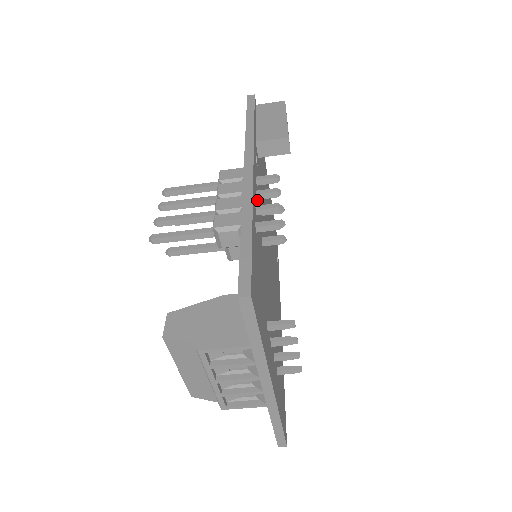
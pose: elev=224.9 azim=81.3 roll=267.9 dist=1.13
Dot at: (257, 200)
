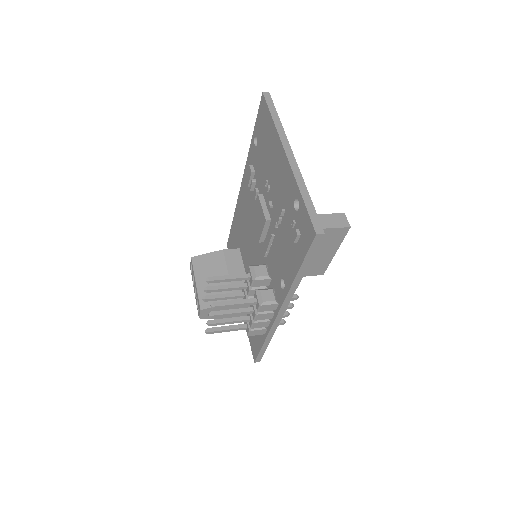
Dot at: occluded
